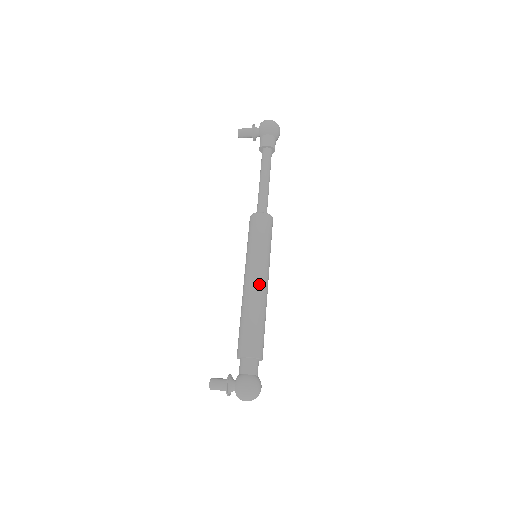
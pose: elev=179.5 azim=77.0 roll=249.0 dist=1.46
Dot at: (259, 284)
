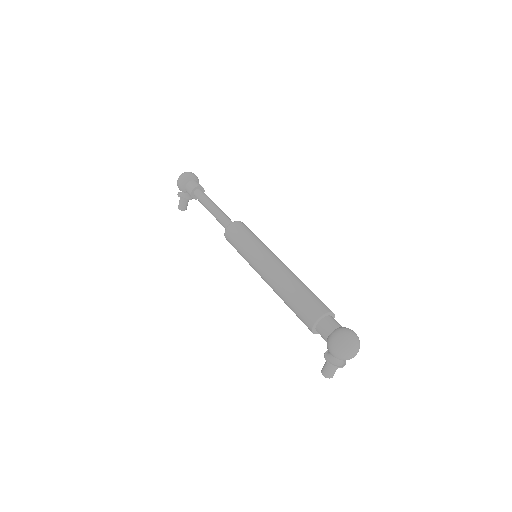
Dot at: (269, 270)
